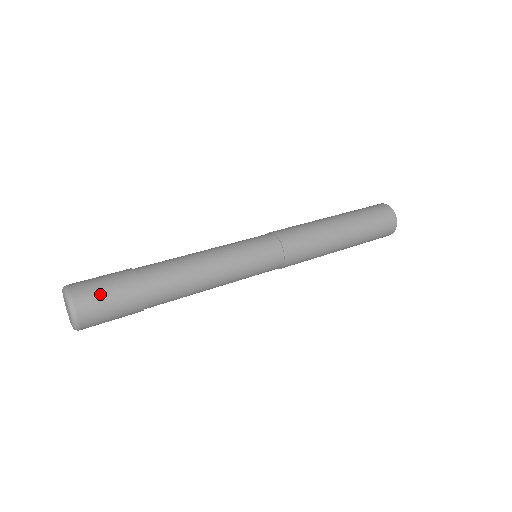
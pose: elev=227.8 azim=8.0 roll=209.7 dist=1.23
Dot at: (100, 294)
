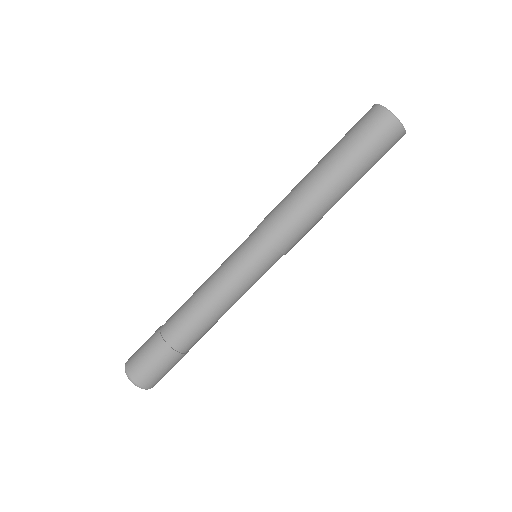
Dot at: (141, 361)
